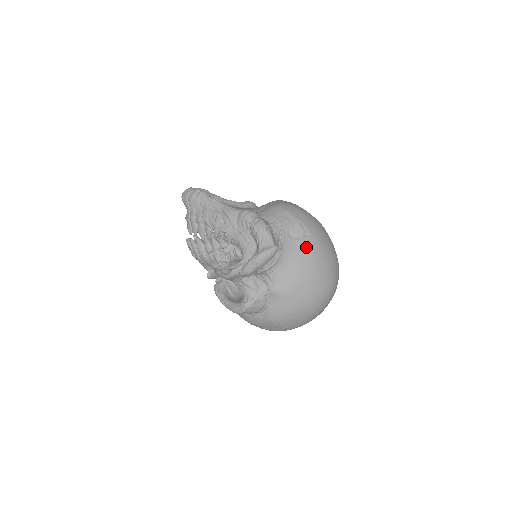
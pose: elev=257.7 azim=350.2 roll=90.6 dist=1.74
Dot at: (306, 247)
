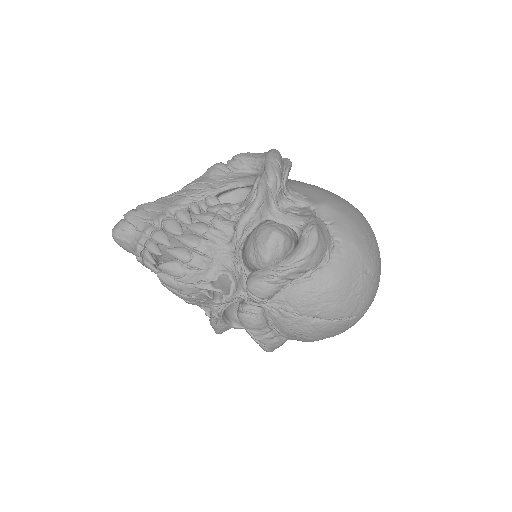
Dot at: occluded
